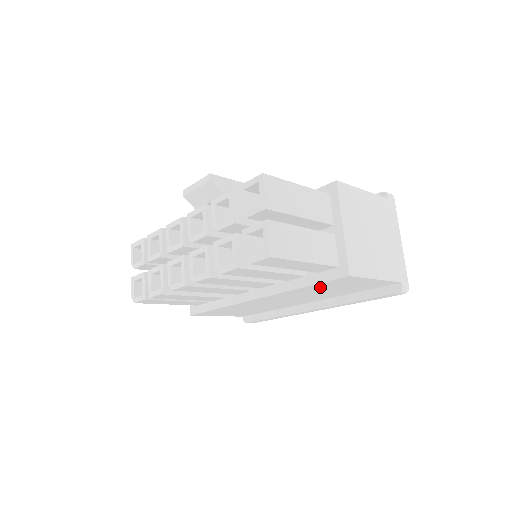
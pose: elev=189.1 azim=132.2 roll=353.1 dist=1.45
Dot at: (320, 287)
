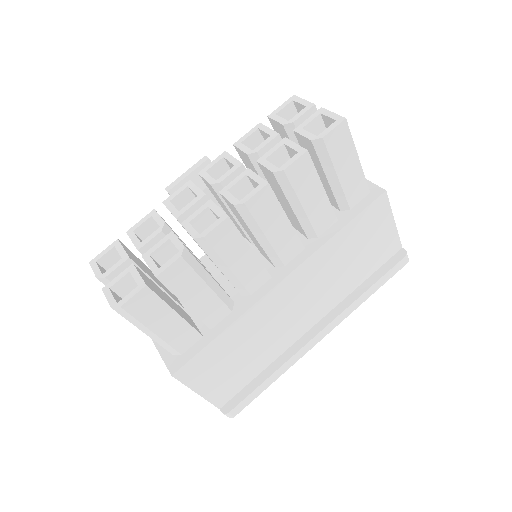
Dot at: (351, 237)
